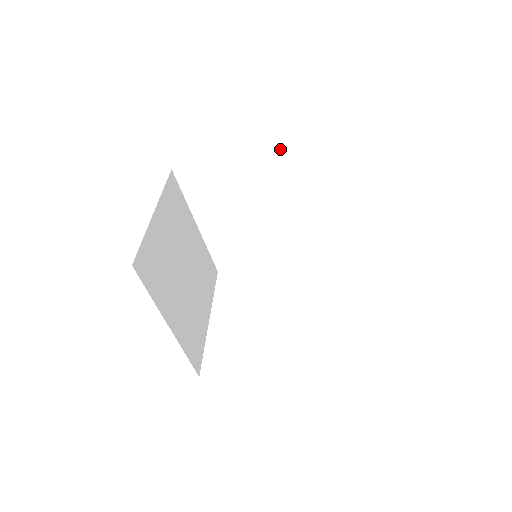
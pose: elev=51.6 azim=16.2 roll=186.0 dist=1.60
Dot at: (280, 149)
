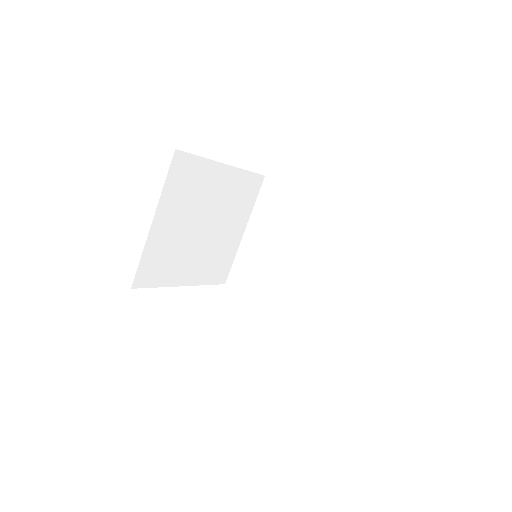
Dot at: (246, 176)
